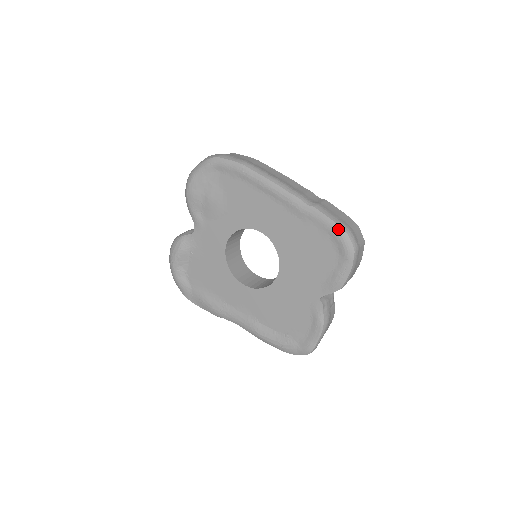
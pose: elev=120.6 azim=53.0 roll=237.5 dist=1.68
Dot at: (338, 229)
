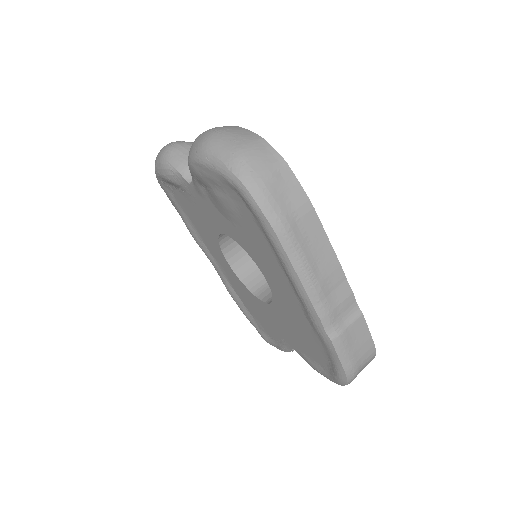
Dot at: (341, 371)
